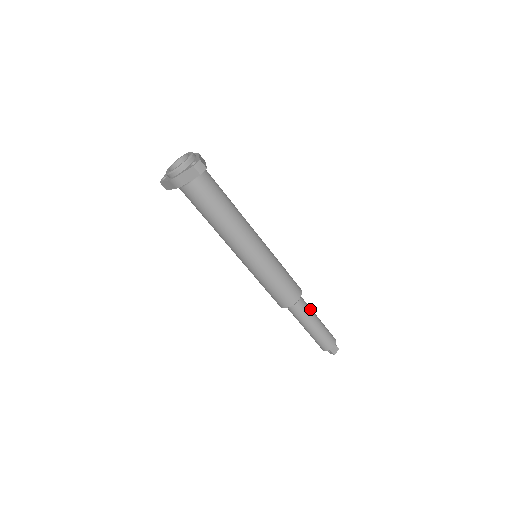
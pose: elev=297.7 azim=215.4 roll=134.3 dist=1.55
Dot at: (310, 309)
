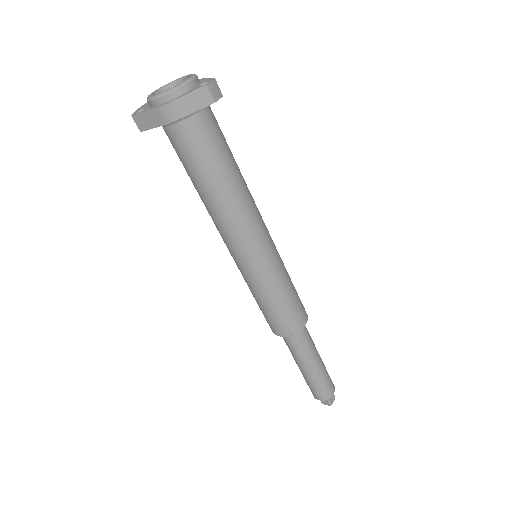
Dot at: (312, 340)
